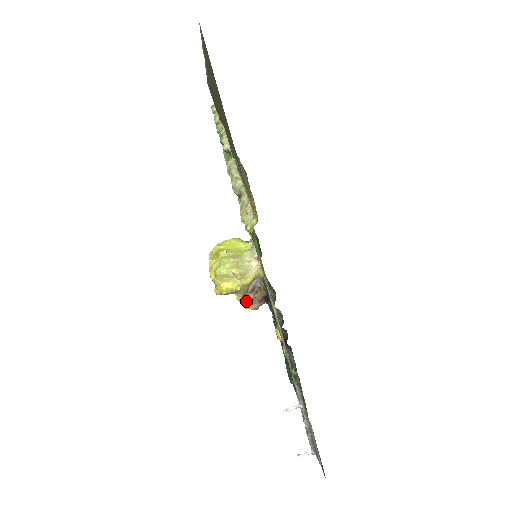
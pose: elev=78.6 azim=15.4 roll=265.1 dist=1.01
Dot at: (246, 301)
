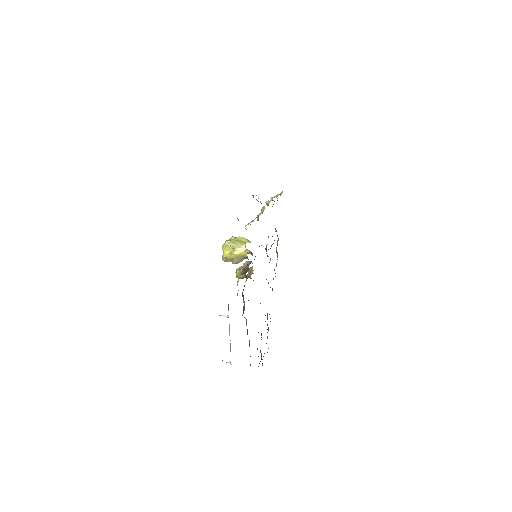
Dot at: (238, 273)
